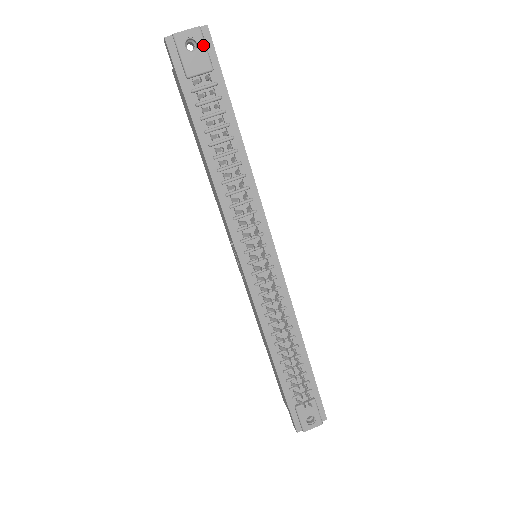
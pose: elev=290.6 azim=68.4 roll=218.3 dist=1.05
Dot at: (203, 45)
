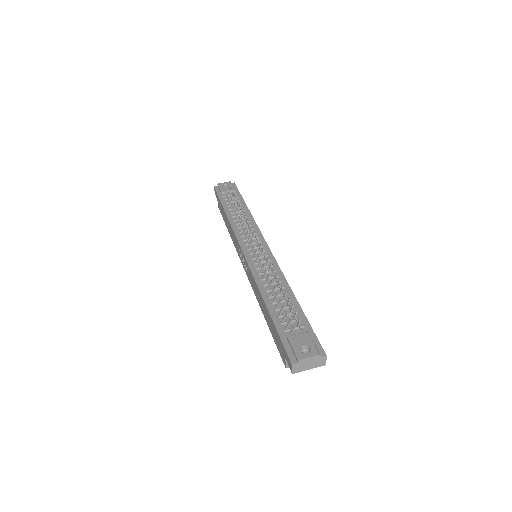
Dot at: (231, 185)
